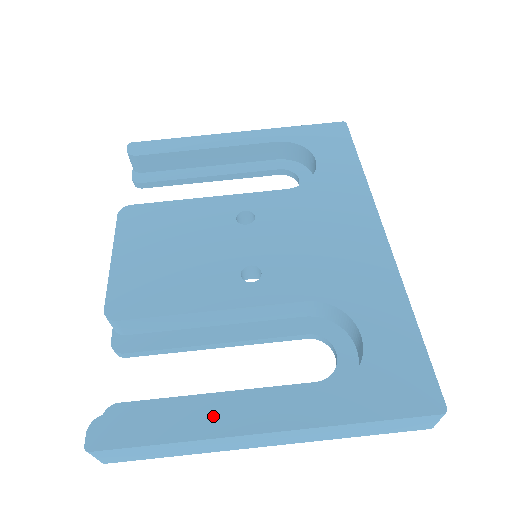
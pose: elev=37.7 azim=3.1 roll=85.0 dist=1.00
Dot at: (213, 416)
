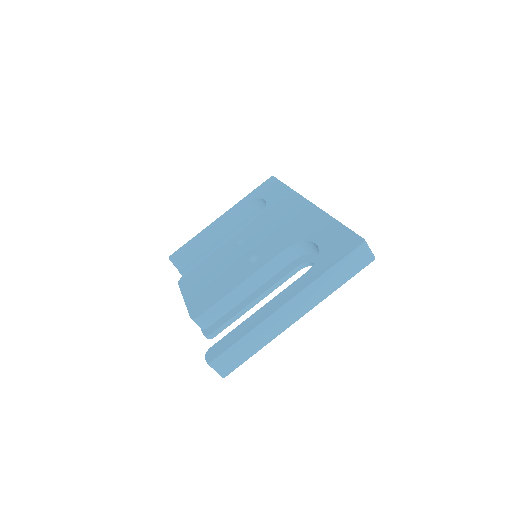
Dot at: (260, 314)
